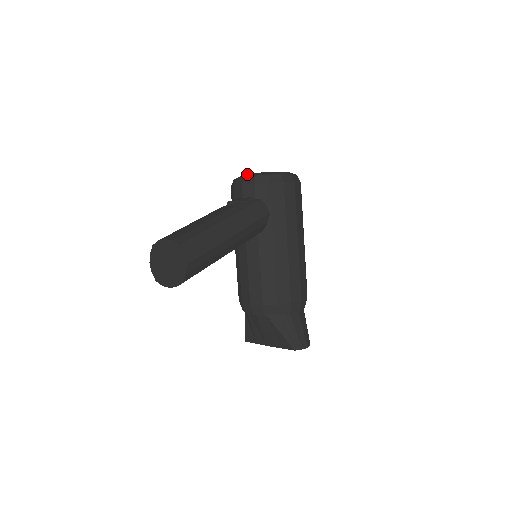
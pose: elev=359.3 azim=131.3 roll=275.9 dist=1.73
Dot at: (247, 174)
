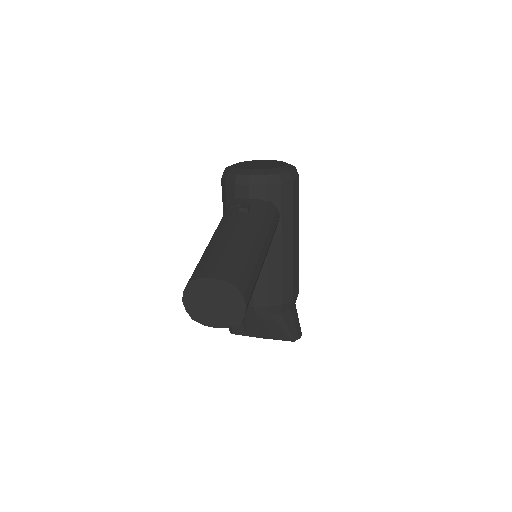
Dot at: (250, 170)
